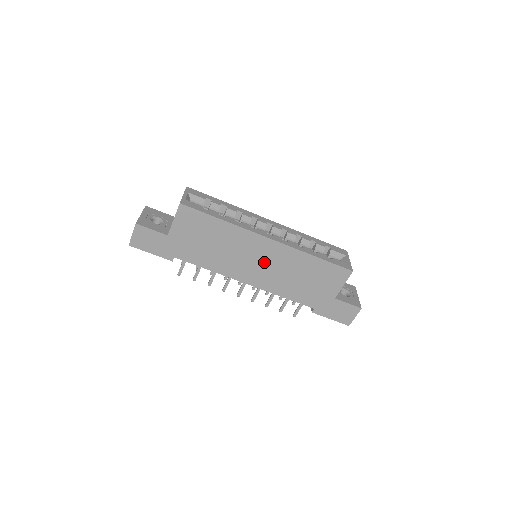
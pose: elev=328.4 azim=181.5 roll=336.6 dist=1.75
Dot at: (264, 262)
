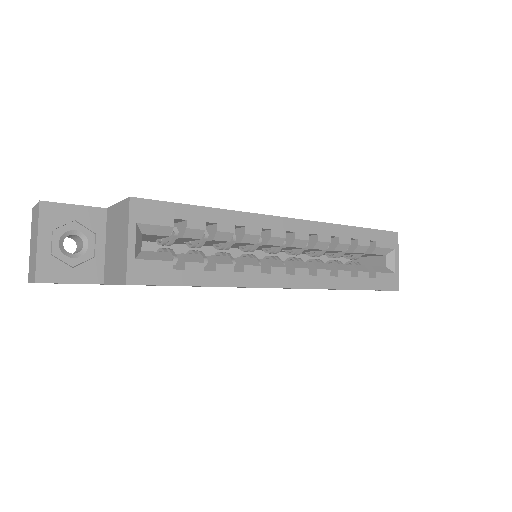
Dot at: occluded
